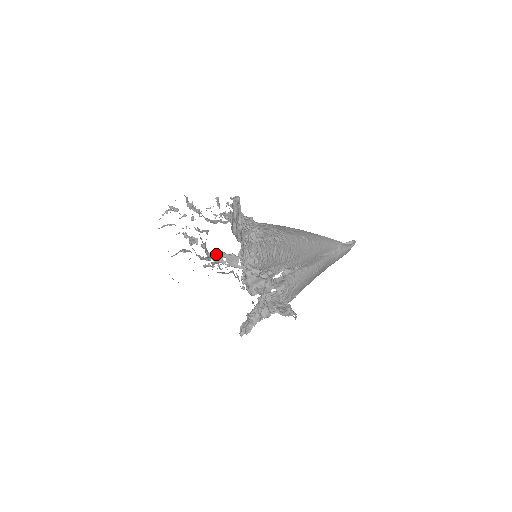
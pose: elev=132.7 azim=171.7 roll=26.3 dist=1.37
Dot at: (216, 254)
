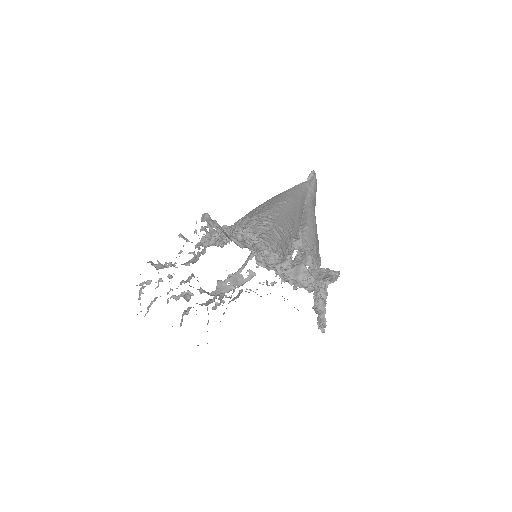
Dot at: (216, 288)
